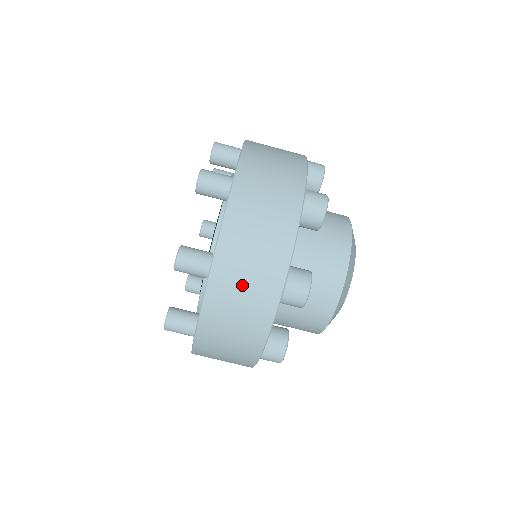
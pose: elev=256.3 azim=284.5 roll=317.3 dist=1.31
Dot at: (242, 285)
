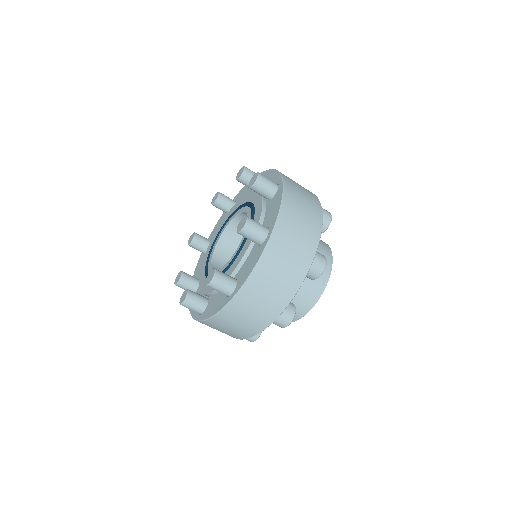
Dot at: (250, 312)
